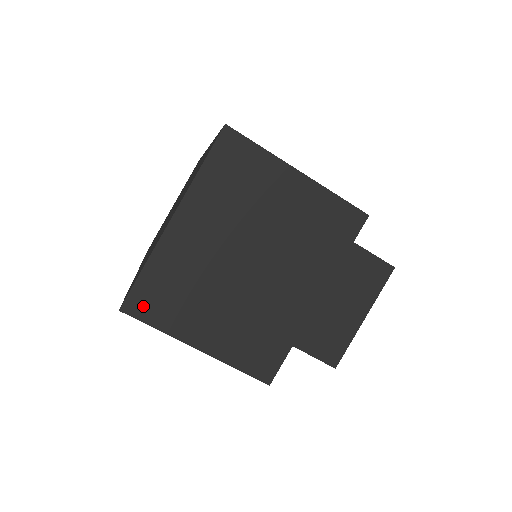
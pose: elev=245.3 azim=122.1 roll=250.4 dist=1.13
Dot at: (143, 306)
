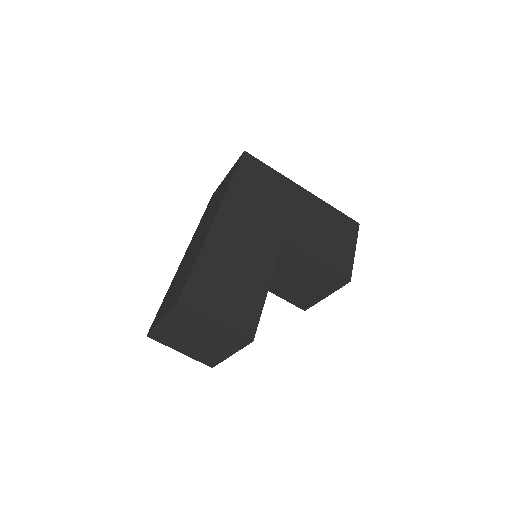
Dot at: (155, 338)
